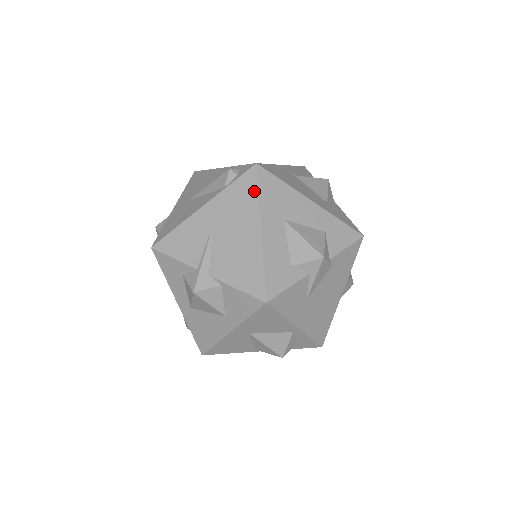
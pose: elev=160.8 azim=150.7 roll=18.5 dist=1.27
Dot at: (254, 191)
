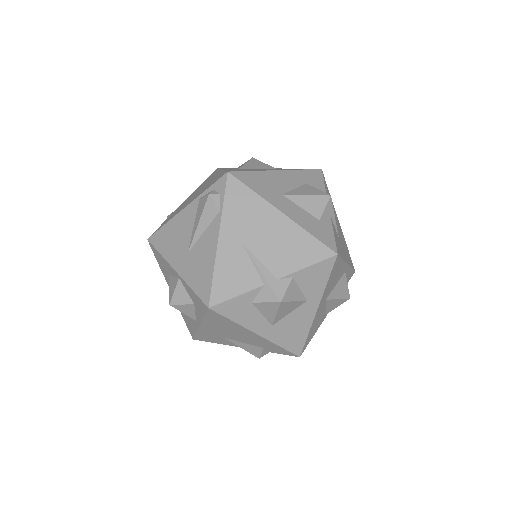
Dot at: (247, 192)
